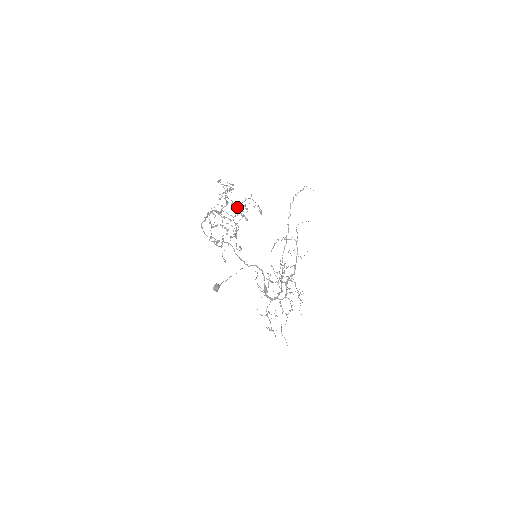
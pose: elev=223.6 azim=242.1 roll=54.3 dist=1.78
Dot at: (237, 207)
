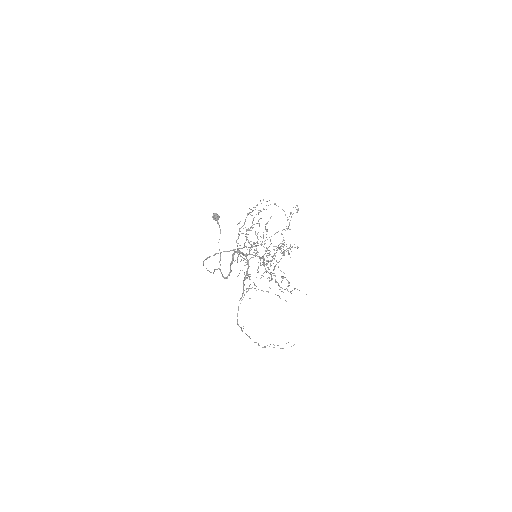
Dot at: (271, 256)
